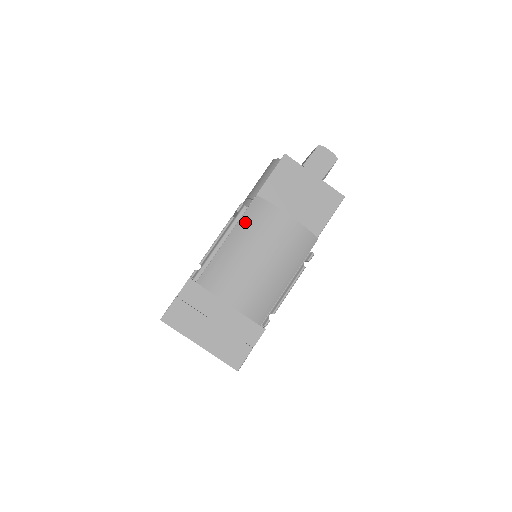
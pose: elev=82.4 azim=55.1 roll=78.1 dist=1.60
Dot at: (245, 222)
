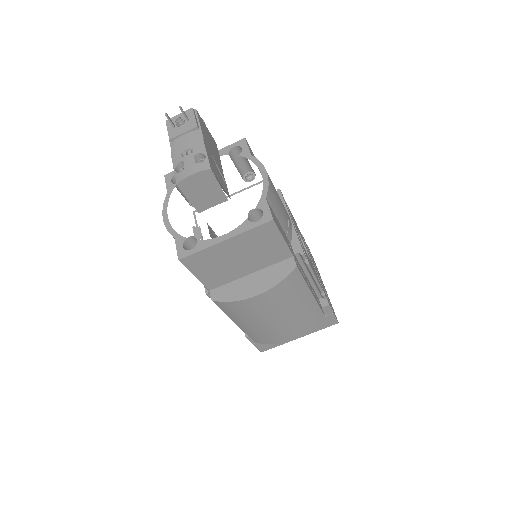
Dot at: (232, 316)
